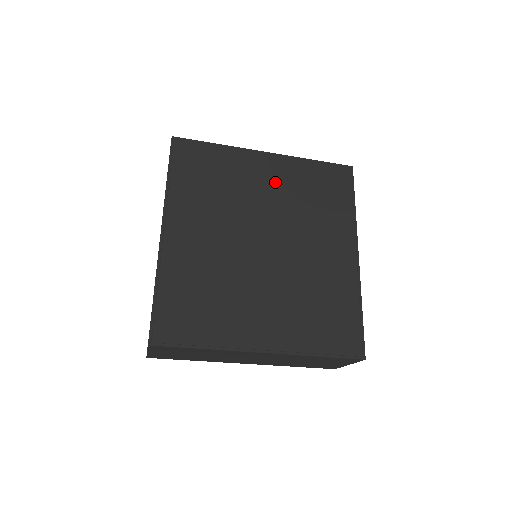
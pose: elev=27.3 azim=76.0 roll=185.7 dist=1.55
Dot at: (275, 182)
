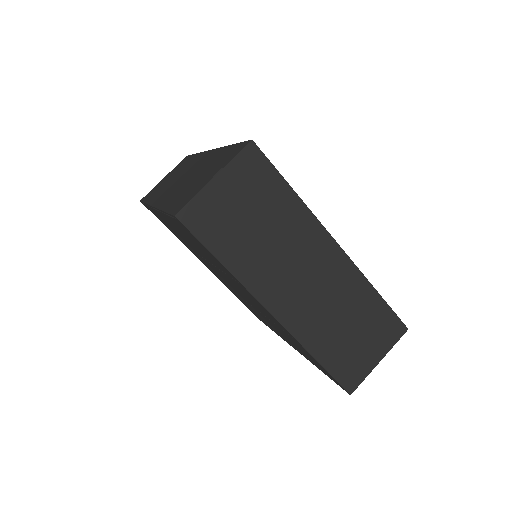
Dot at: occluded
